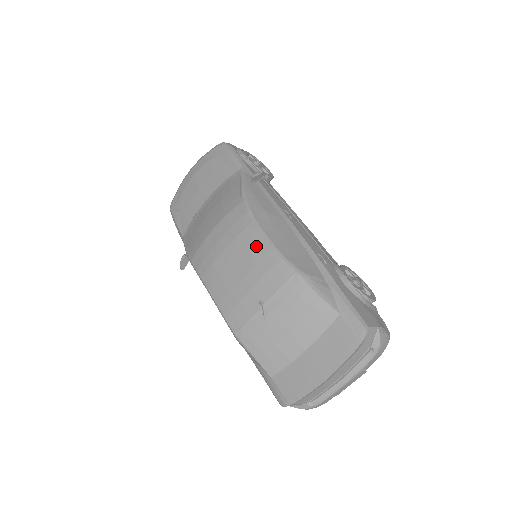
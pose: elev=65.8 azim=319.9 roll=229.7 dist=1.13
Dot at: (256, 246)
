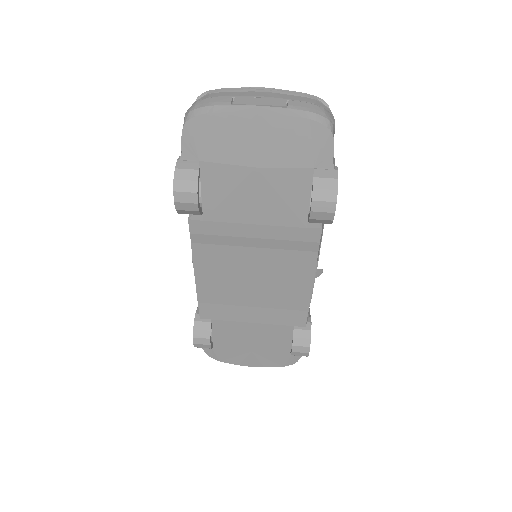
Dot at: occluded
